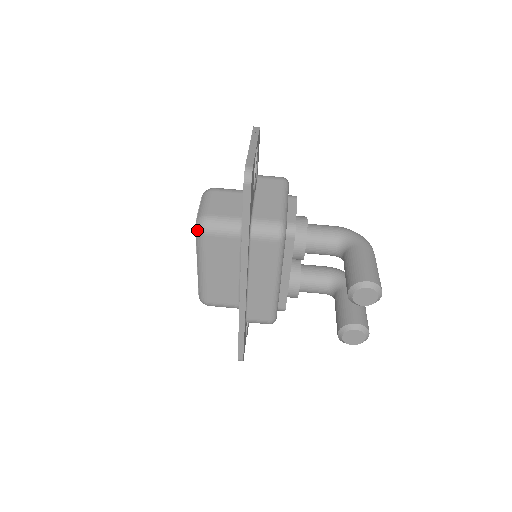
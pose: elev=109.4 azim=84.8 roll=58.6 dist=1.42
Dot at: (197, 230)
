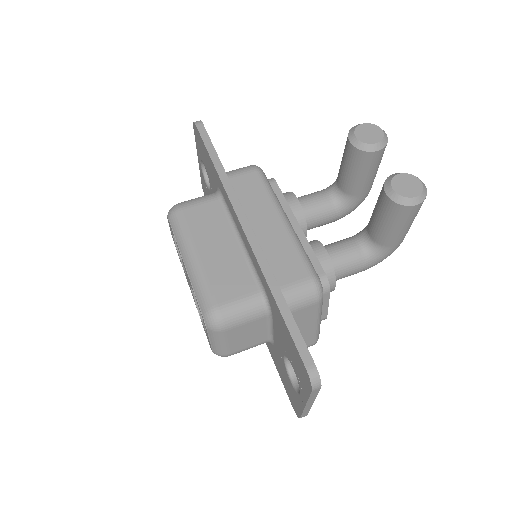
Dot at: (170, 215)
